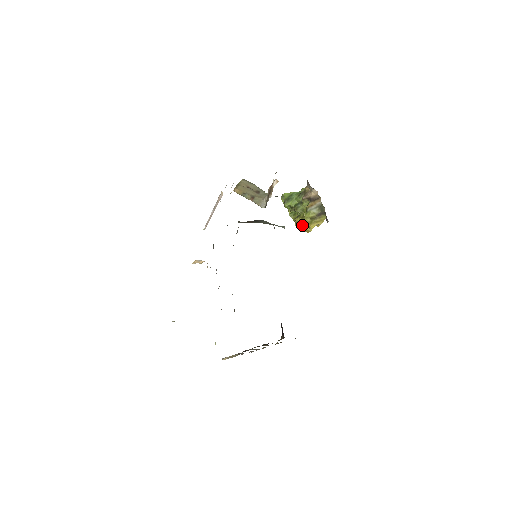
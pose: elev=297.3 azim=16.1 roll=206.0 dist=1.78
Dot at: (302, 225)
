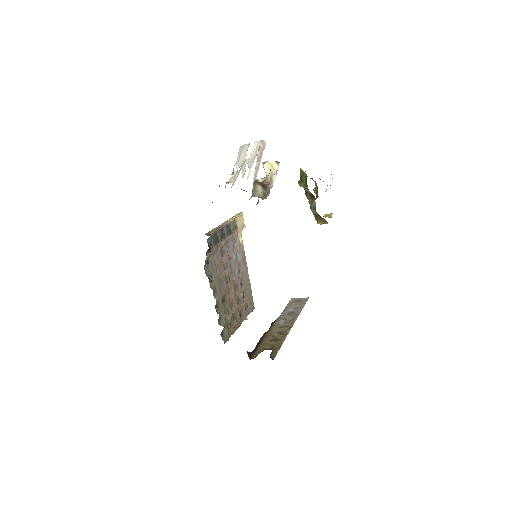
Dot at: occluded
